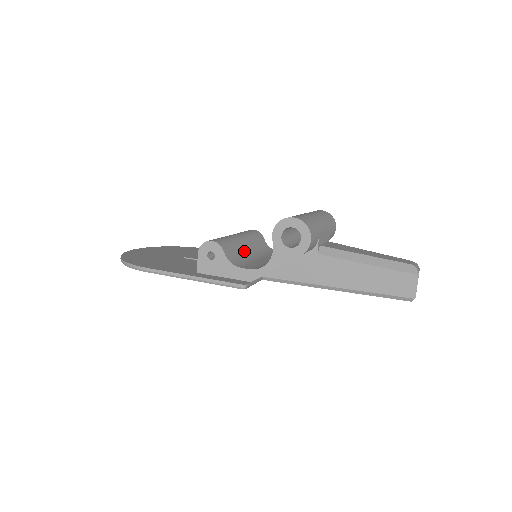
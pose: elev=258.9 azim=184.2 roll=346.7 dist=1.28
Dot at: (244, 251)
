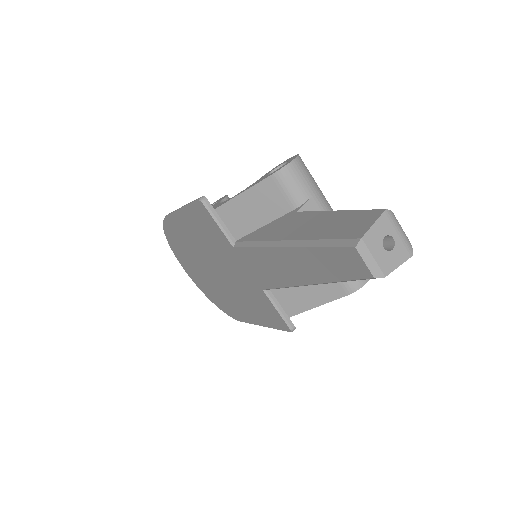
Dot at: occluded
